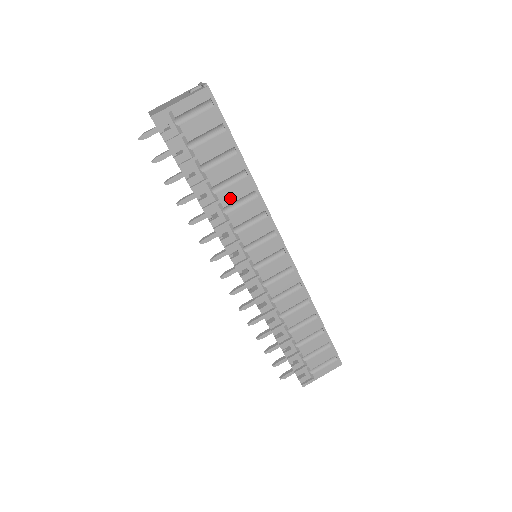
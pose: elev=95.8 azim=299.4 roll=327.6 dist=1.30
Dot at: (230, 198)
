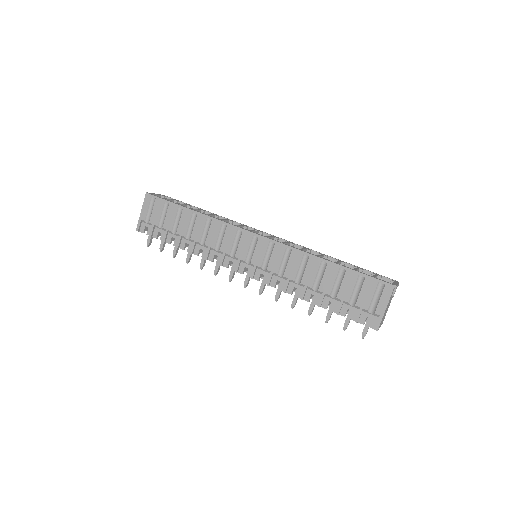
Dot at: (198, 234)
